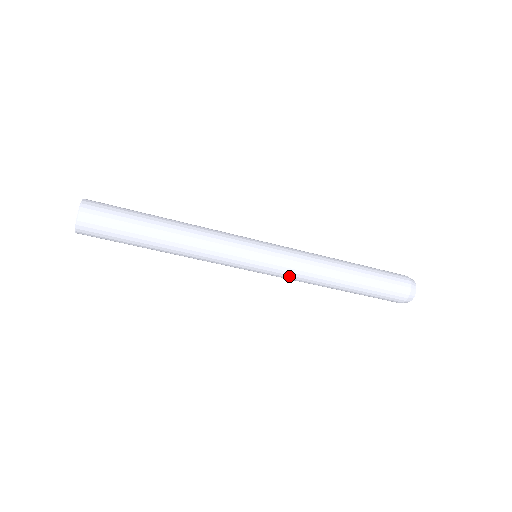
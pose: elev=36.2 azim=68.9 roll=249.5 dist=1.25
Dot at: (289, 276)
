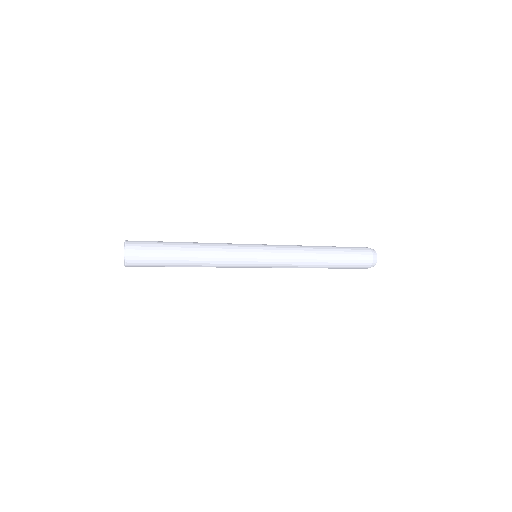
Dot at: occluded
